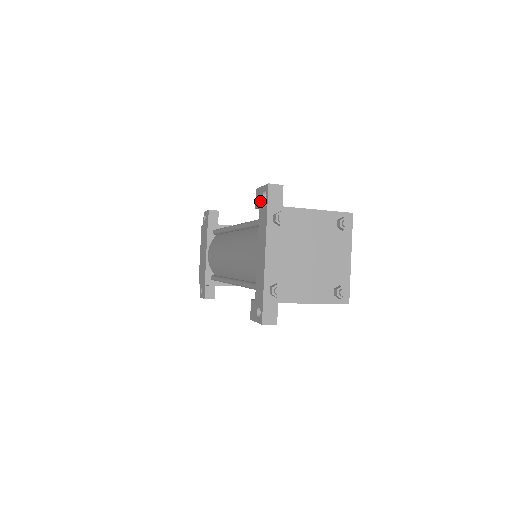
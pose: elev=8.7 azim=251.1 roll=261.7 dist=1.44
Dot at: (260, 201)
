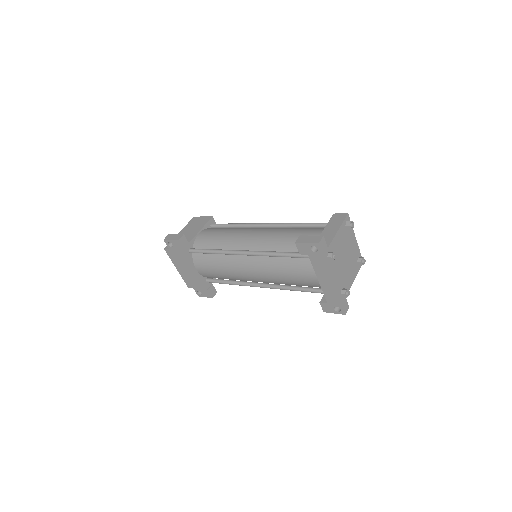
Dot at: (308, 252)
